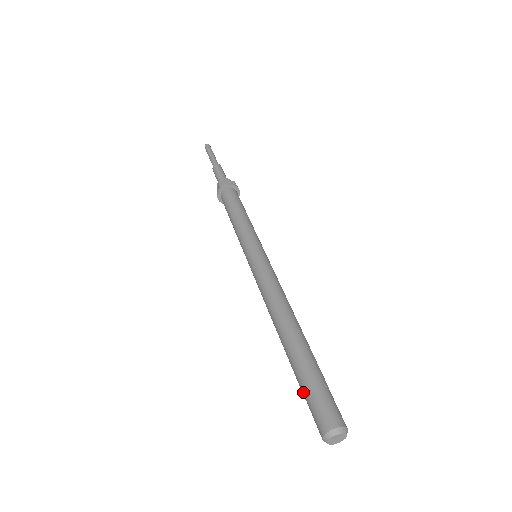
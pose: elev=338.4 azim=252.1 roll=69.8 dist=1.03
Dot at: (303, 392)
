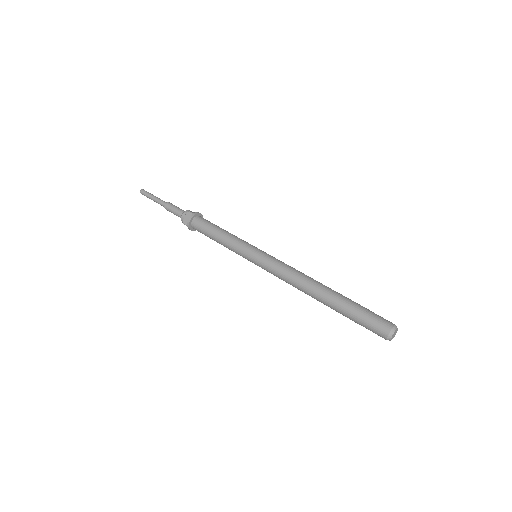
Dot at: (359, 316)
